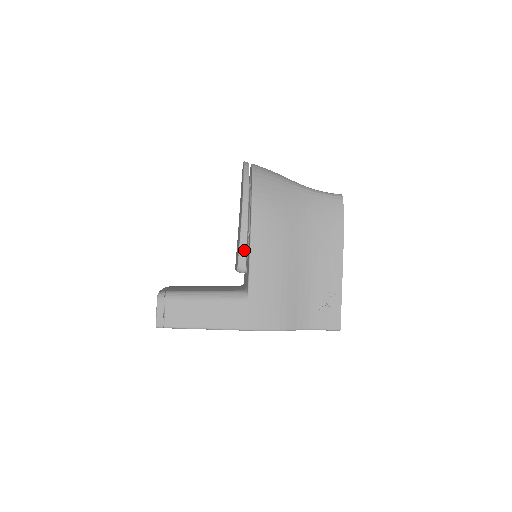
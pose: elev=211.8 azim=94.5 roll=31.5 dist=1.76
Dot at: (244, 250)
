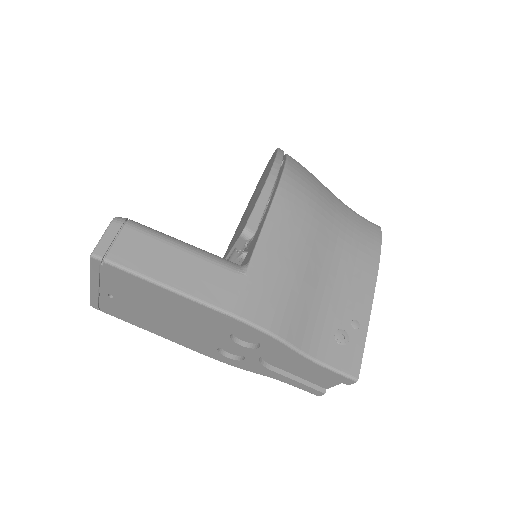
Dot at: (260, 211)
